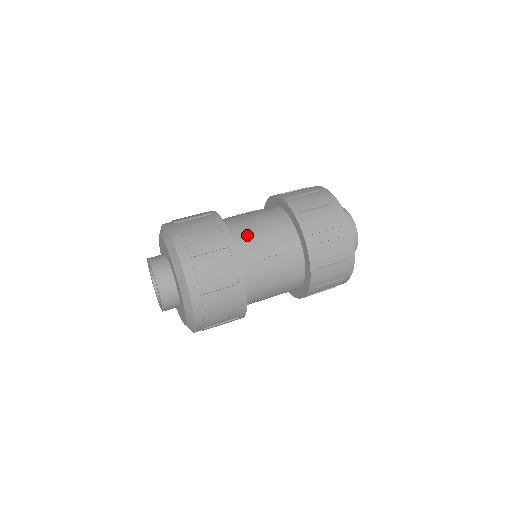
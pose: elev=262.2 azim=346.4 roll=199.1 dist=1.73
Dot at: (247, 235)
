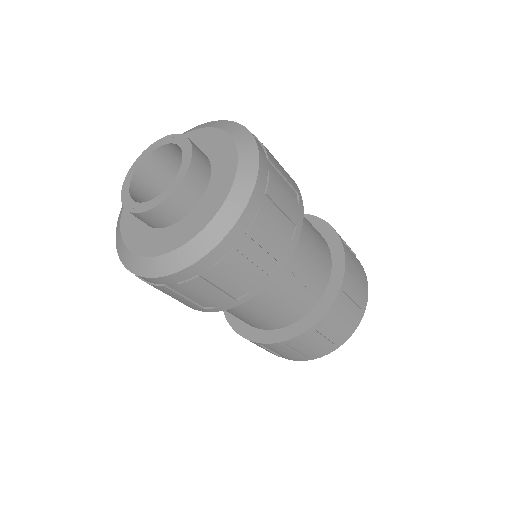
Dot at: (302, 231)
